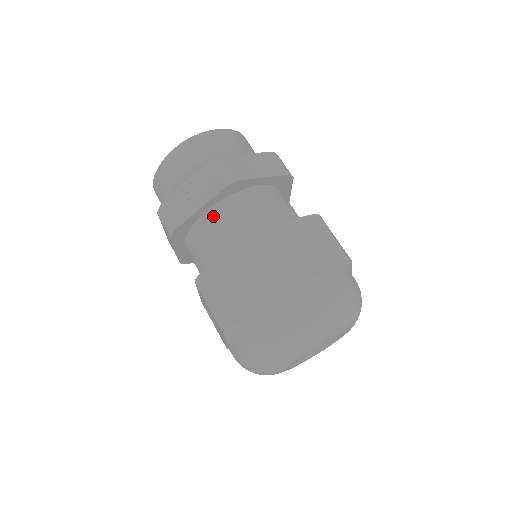
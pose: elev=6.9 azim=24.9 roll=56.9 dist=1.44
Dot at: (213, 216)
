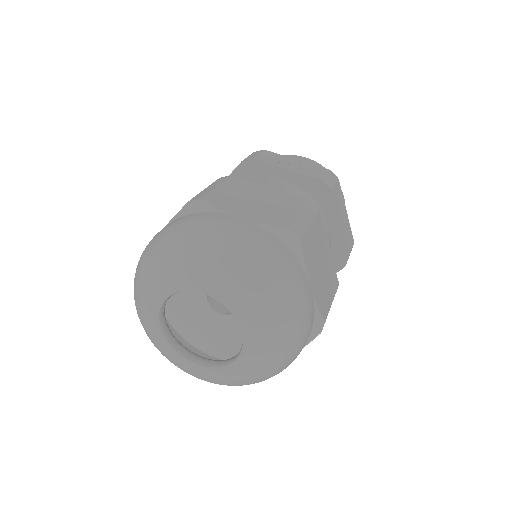
Dot at: (285, 184)
